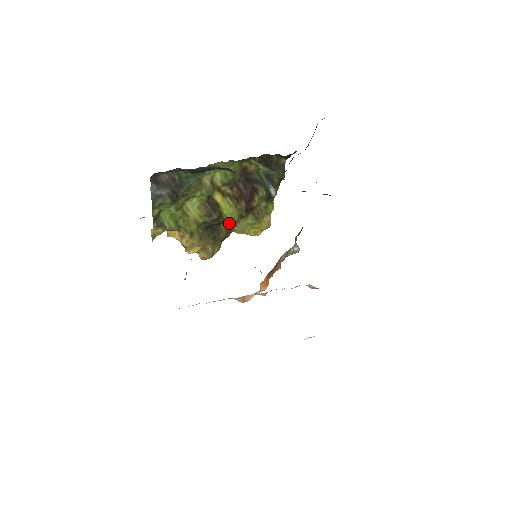
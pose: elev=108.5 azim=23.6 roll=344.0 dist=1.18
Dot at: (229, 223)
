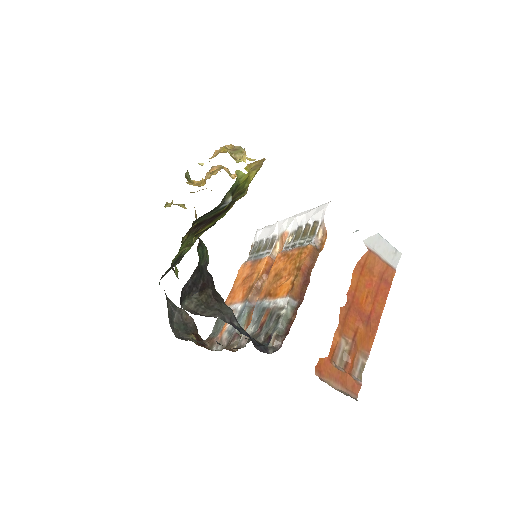
Dot at: occluded
